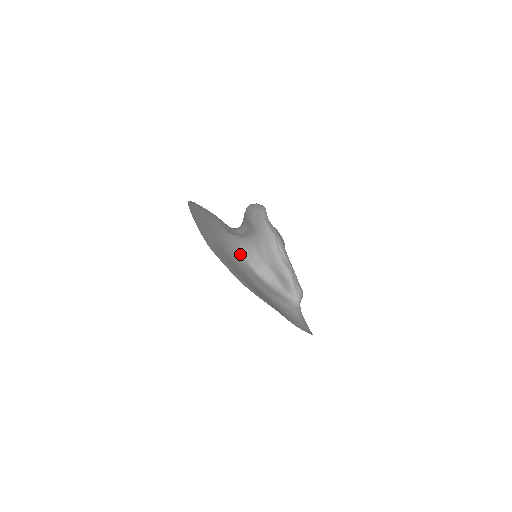
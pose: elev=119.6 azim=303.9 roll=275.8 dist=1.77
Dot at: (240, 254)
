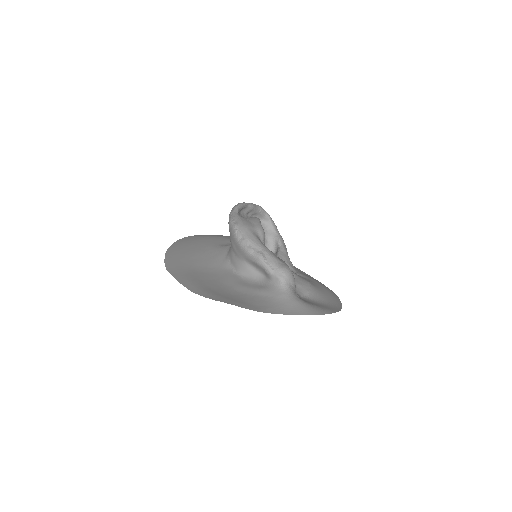
Dot at: (223, 262)
